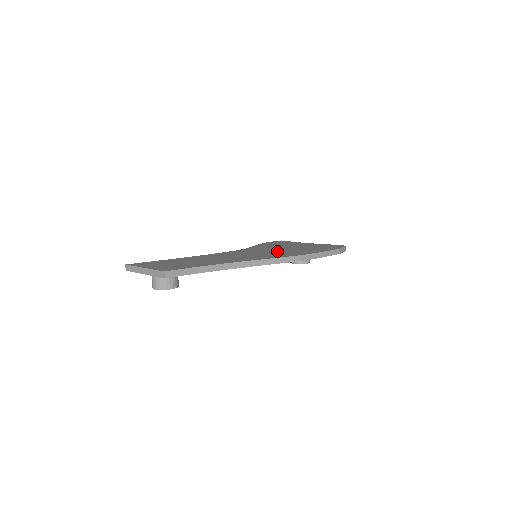
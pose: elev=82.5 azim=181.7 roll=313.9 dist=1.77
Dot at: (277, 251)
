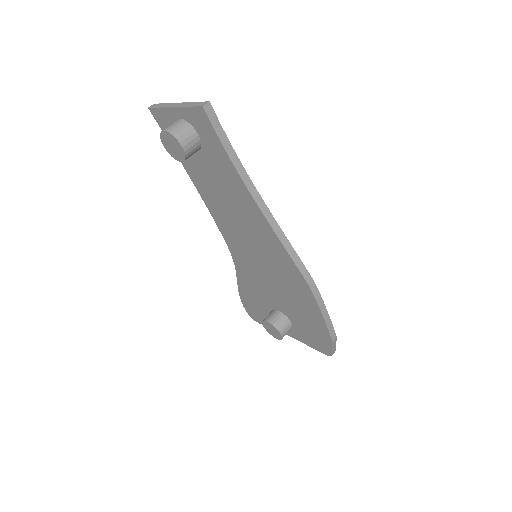
Dot at: occluded
